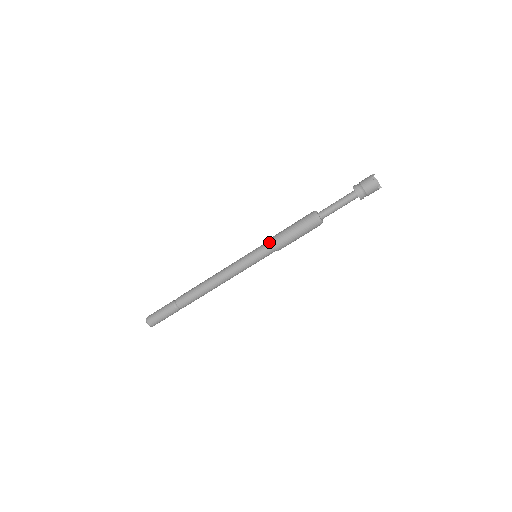
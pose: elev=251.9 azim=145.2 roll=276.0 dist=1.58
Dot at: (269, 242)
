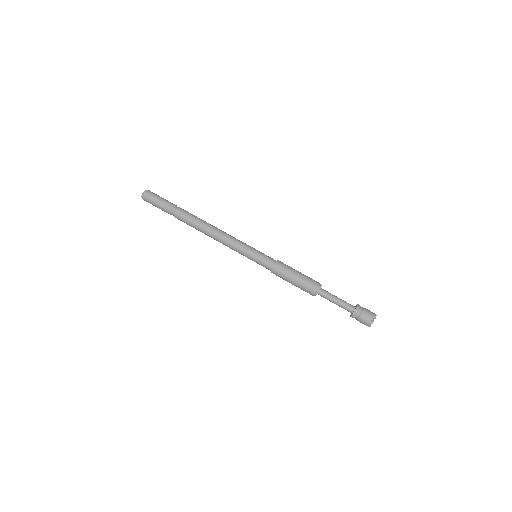
Dot at: (273, 262)
